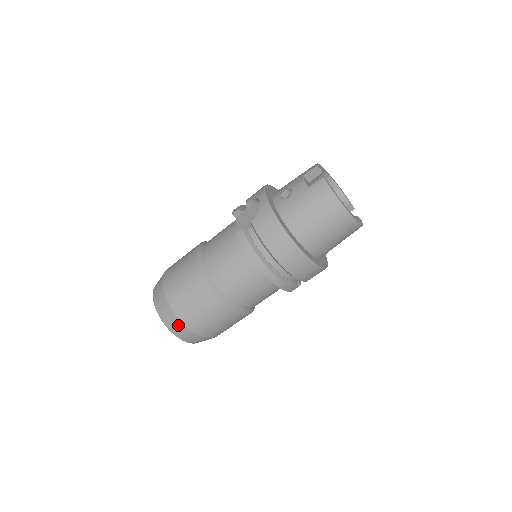
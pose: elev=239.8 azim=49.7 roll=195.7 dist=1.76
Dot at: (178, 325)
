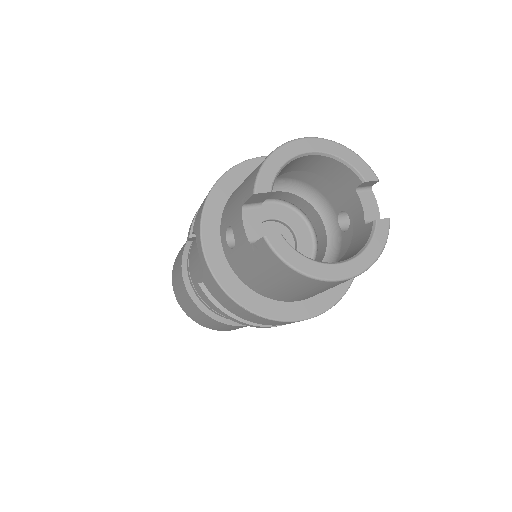
Dot at: occluded
